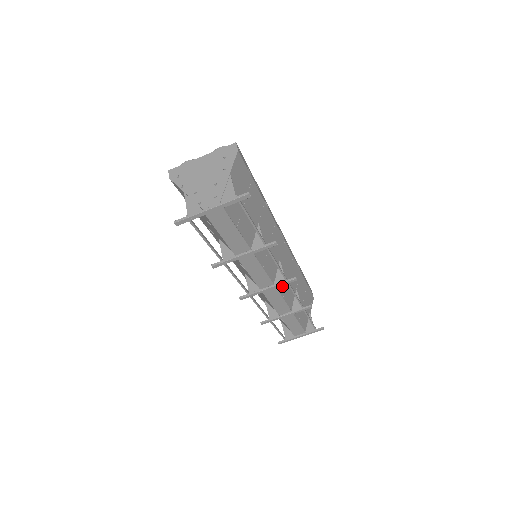
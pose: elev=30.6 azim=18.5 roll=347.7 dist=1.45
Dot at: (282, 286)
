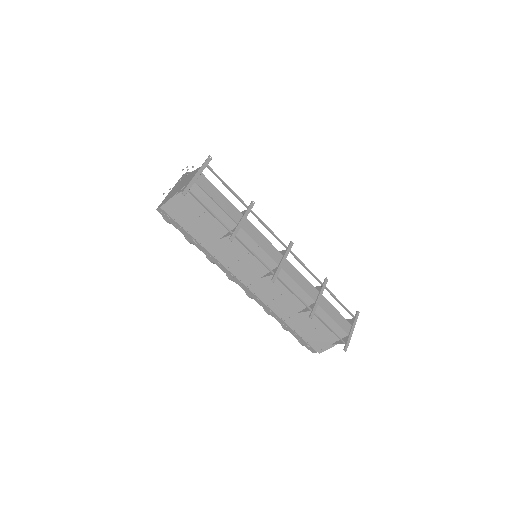
Dot at: occluded
